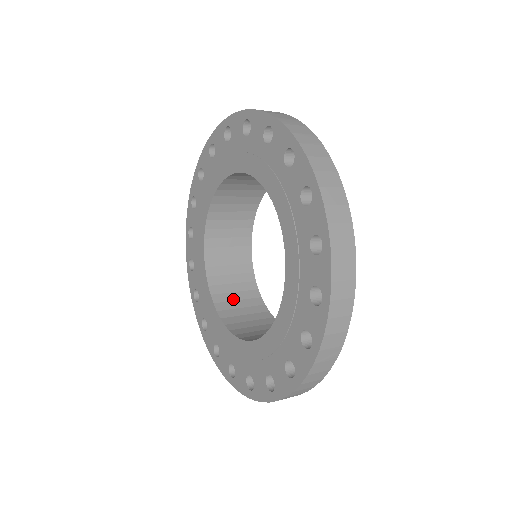
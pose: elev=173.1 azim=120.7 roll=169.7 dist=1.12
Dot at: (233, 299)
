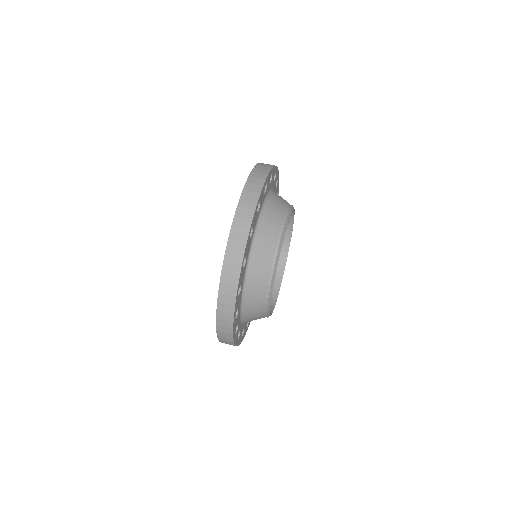
Dot at: occluded
